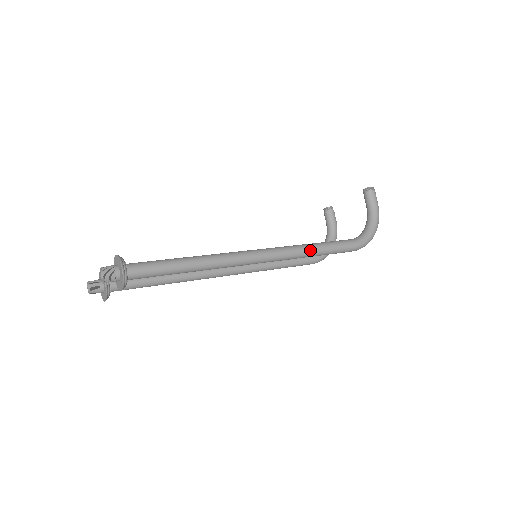
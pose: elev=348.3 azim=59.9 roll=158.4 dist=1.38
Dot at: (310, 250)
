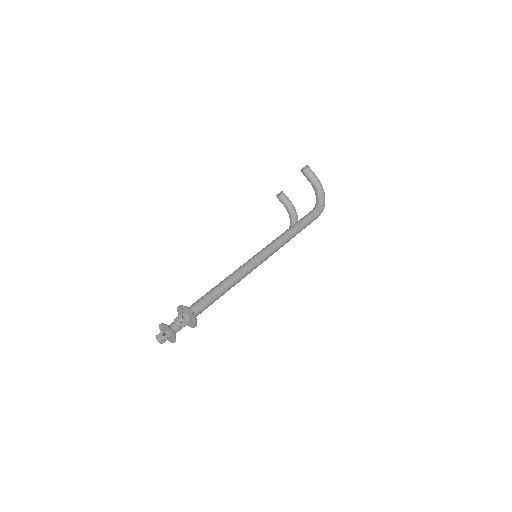
Dot at: (292, 233)
